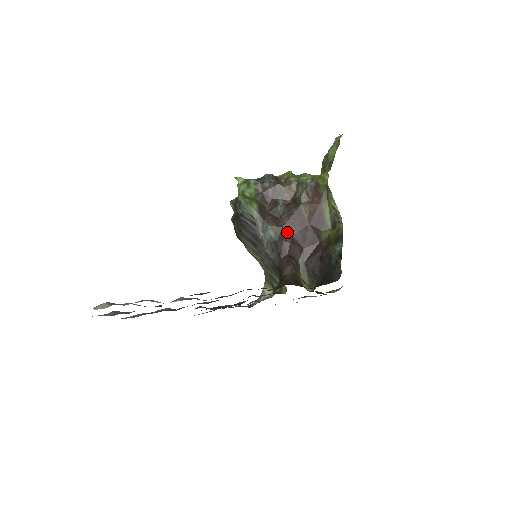
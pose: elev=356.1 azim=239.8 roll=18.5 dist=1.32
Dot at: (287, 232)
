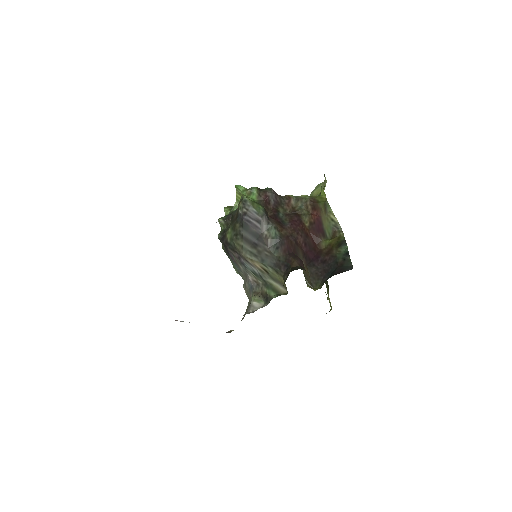
Dot at: (290, 234)
